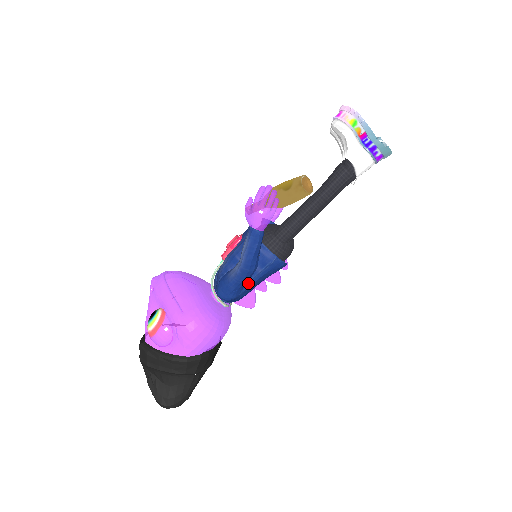
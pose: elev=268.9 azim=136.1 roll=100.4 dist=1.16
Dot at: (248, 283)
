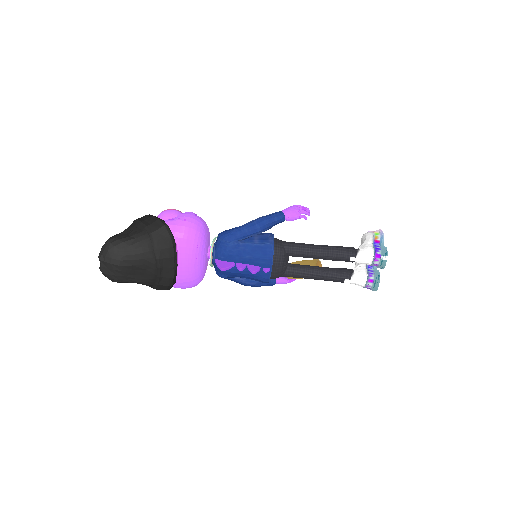
Dot at: (242, 243)
